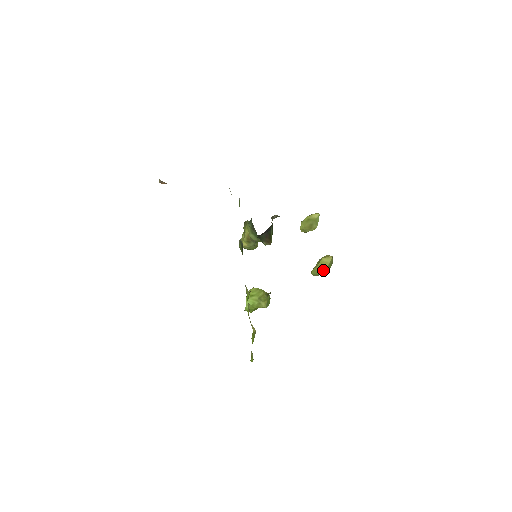
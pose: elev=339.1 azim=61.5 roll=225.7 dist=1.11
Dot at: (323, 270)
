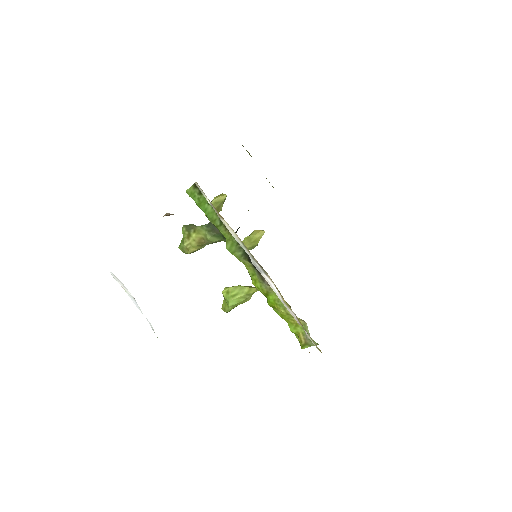
Dot at: (255, 245)
